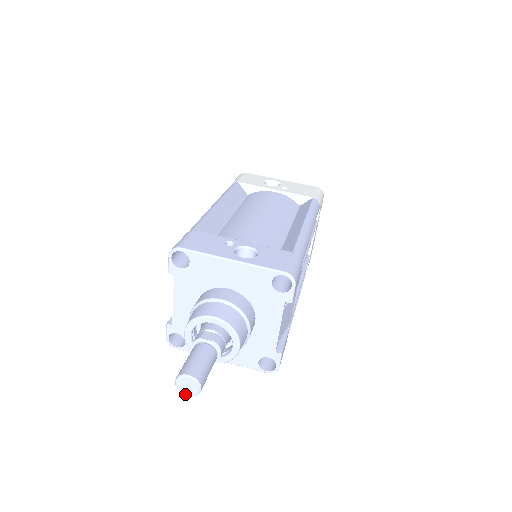
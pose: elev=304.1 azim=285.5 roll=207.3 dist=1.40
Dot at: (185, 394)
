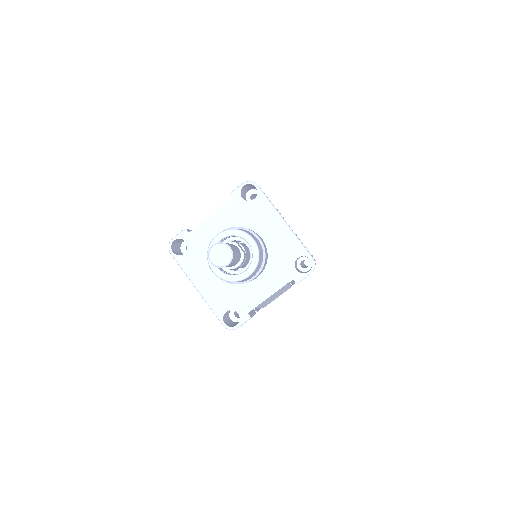
Dot at: (211, 260)
